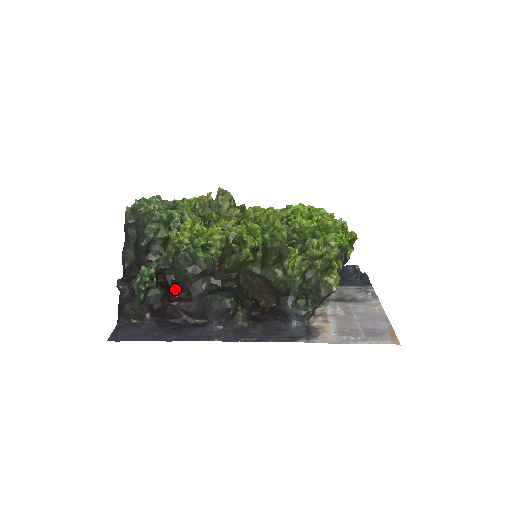
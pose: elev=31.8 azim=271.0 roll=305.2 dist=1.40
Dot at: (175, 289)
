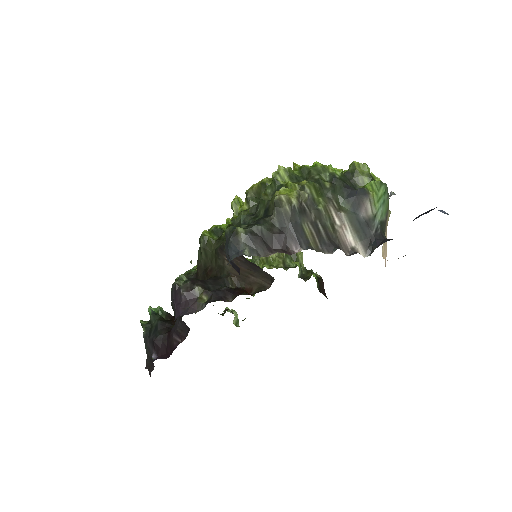
Dot at: occluded
